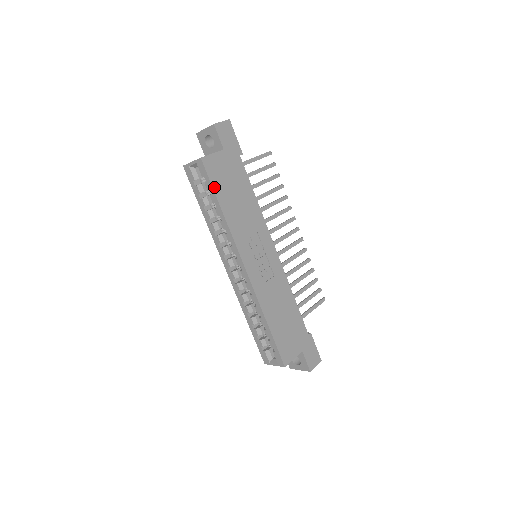
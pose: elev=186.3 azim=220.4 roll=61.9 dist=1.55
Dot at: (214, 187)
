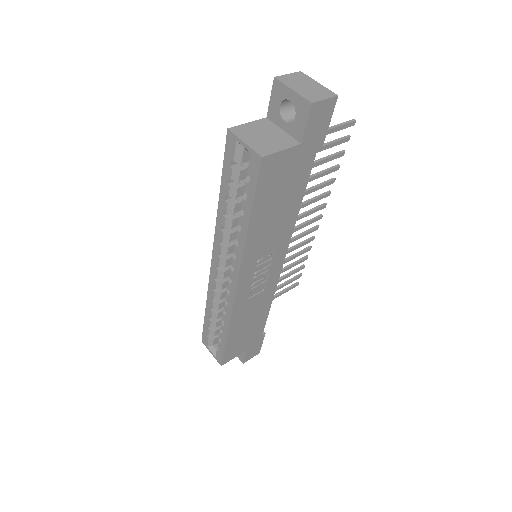
Dot at: (256, 198)
